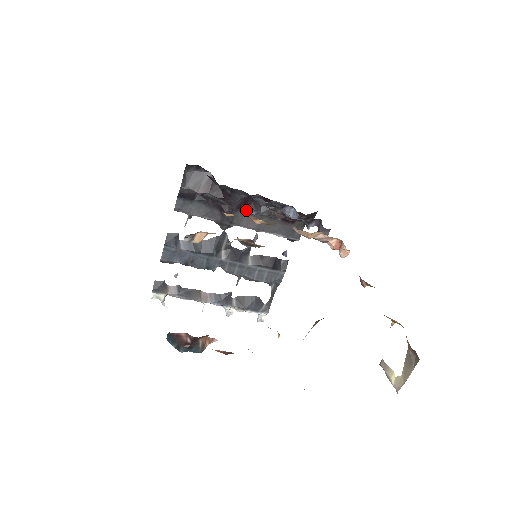
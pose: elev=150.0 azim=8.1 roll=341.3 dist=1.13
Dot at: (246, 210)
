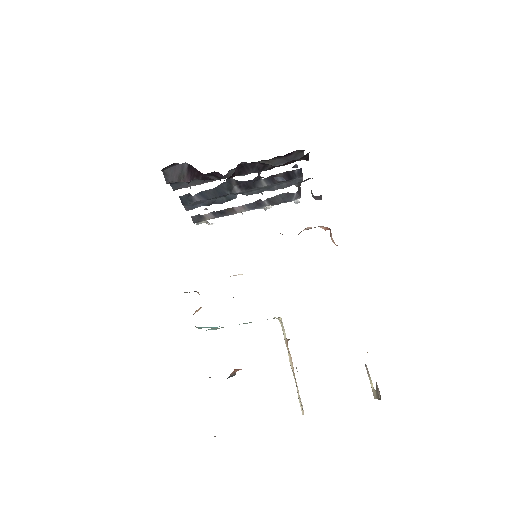
Dot at: occluded
